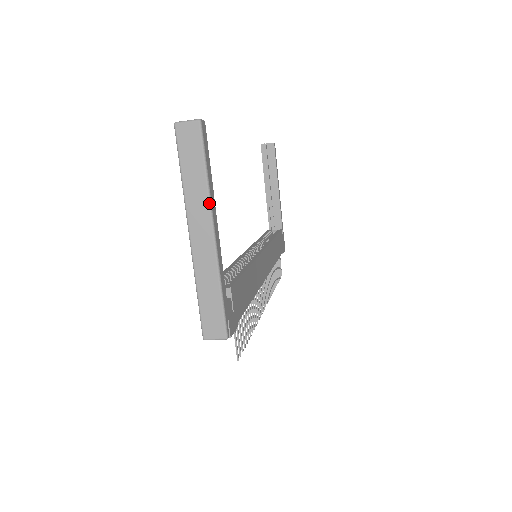
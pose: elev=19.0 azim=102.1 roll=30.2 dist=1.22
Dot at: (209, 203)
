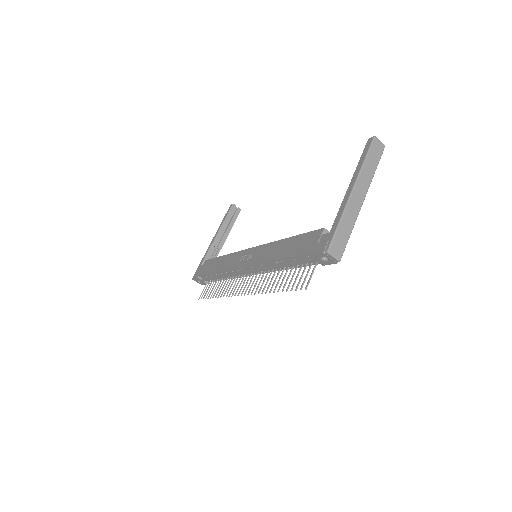
Dot at: occluded
